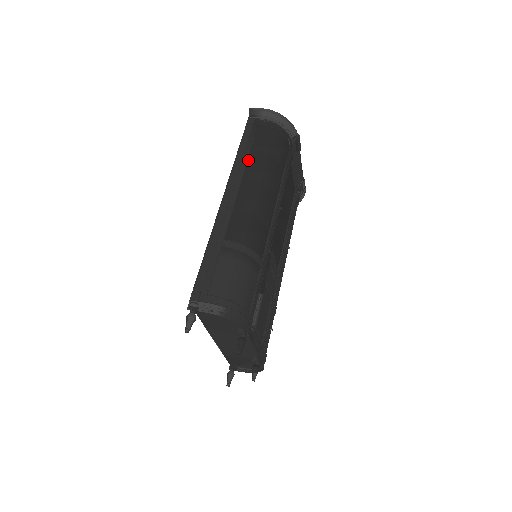
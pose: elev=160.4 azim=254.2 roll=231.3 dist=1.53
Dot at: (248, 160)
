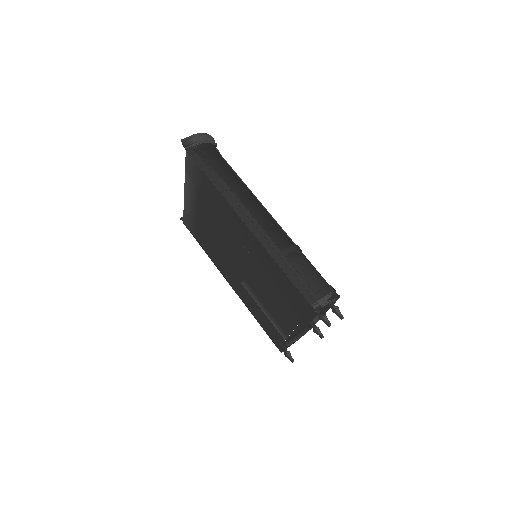
Dot at: (226, 183)
